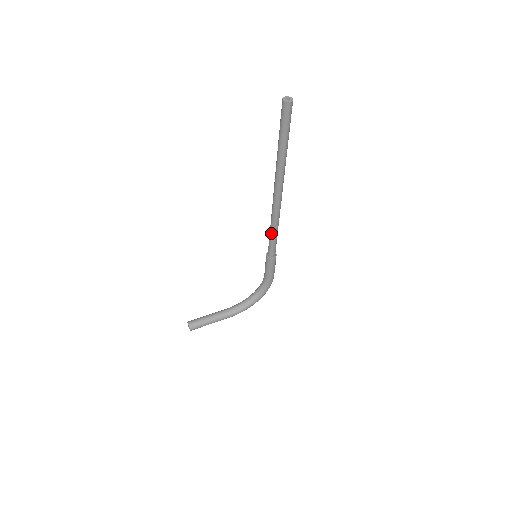
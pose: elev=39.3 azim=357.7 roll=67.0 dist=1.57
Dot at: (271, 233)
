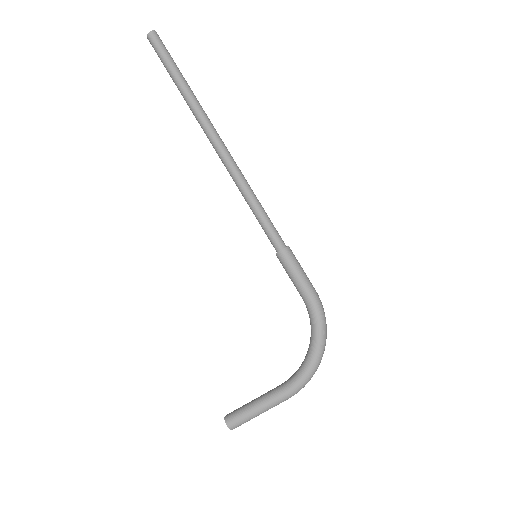
Dot at: (250, 208)
